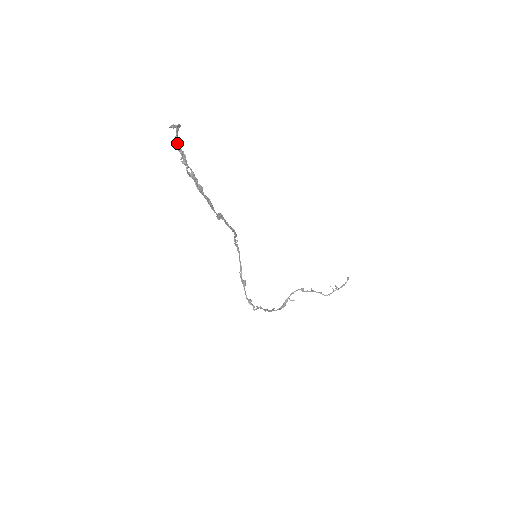
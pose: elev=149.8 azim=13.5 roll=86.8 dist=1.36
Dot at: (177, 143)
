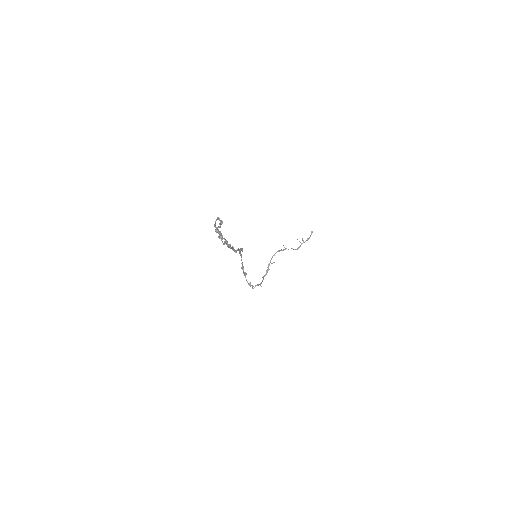
Dot at: (216, 228)
